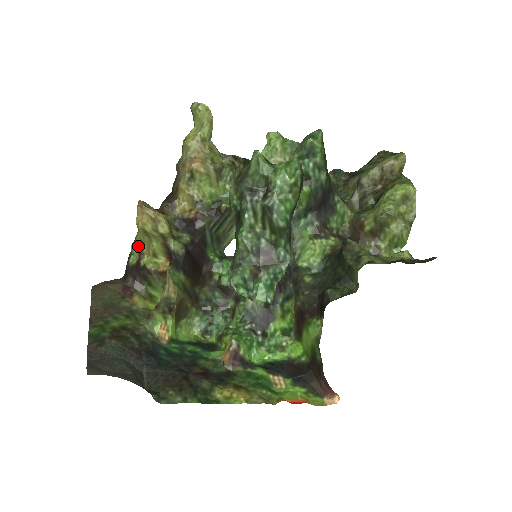
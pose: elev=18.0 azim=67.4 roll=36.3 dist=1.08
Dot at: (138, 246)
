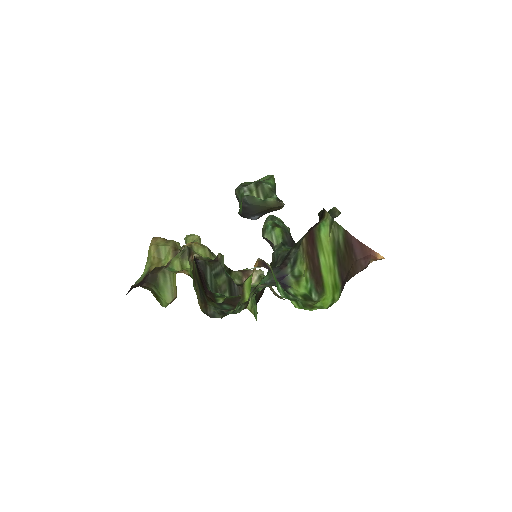
Dot at: (145, 273)
